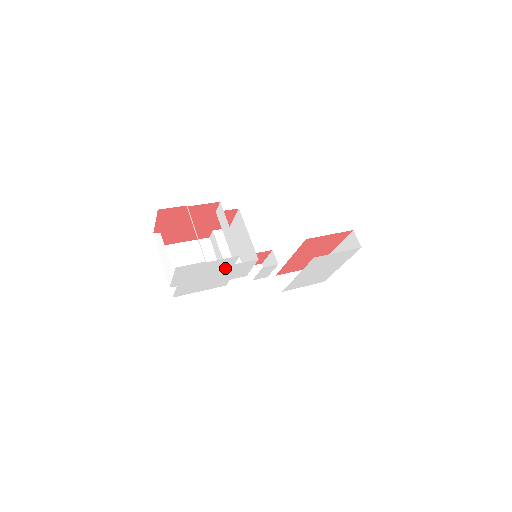
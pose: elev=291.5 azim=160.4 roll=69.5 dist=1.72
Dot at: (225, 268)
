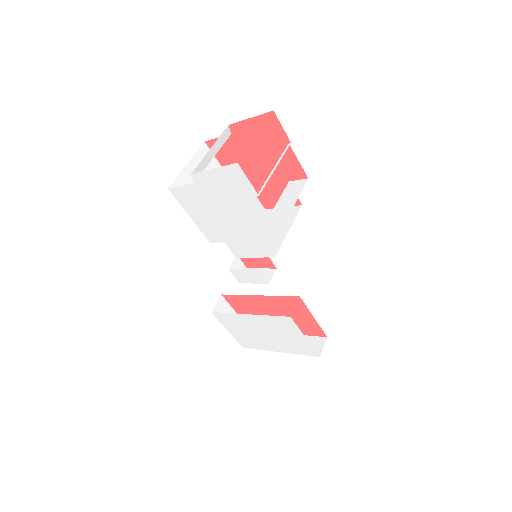
Dot at: (248, 226)
